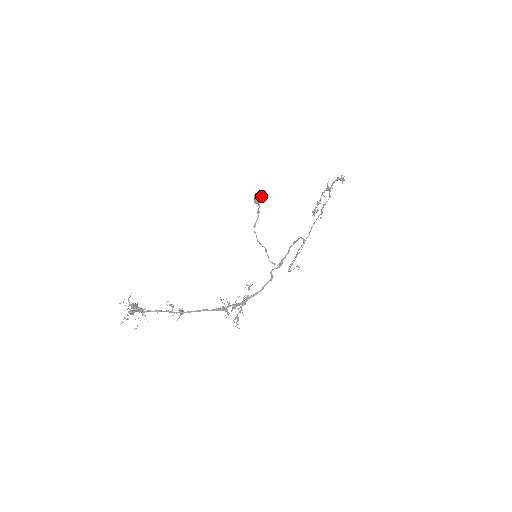
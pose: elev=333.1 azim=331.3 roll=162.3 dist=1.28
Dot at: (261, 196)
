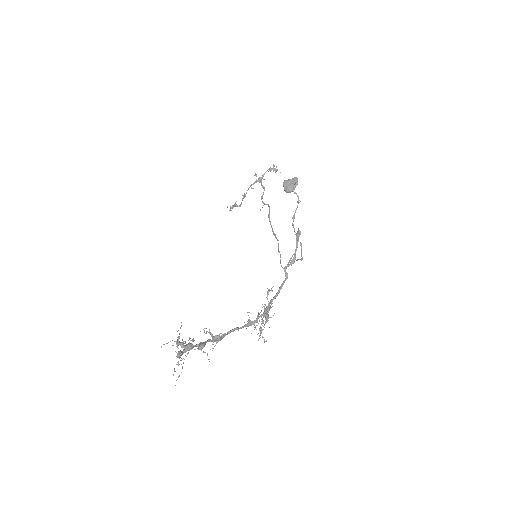
Dot at: (296, 184)
